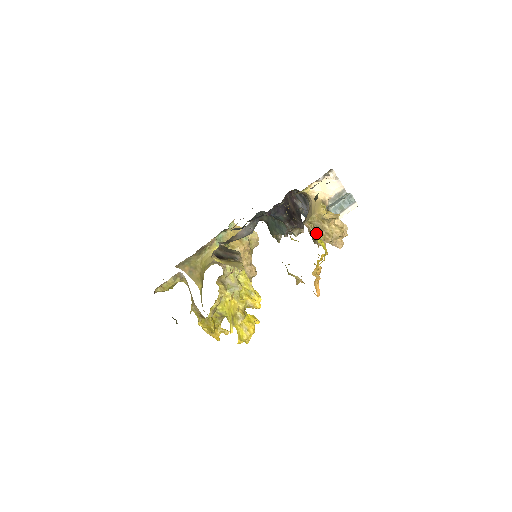
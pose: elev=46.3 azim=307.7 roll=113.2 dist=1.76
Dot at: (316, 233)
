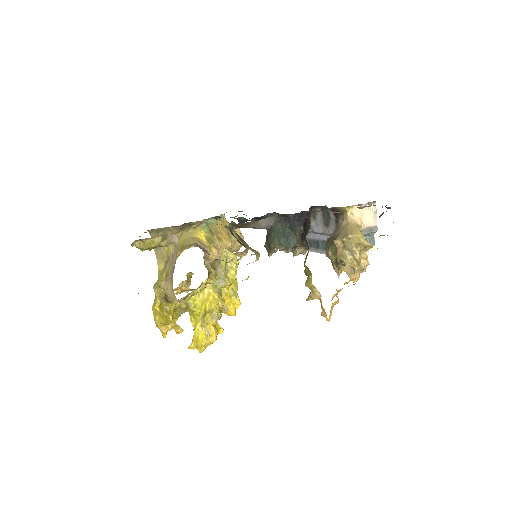
Dot at: (345, 255)
